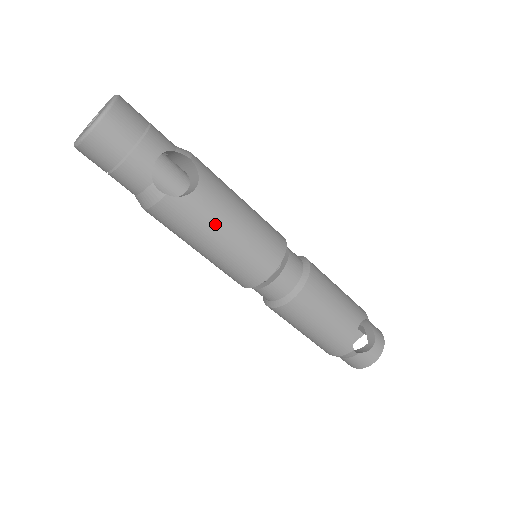
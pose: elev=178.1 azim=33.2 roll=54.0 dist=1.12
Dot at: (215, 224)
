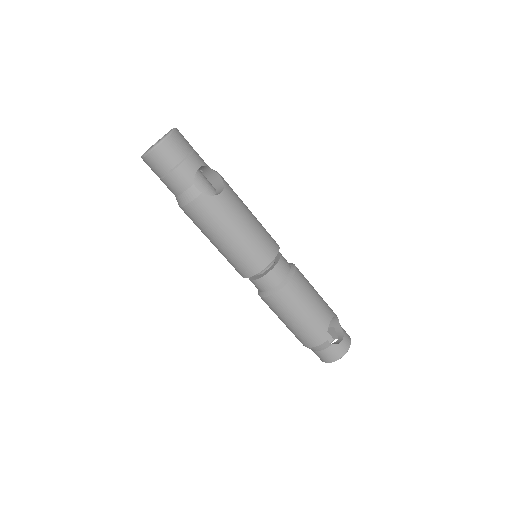
Dot at: (233, 219)
